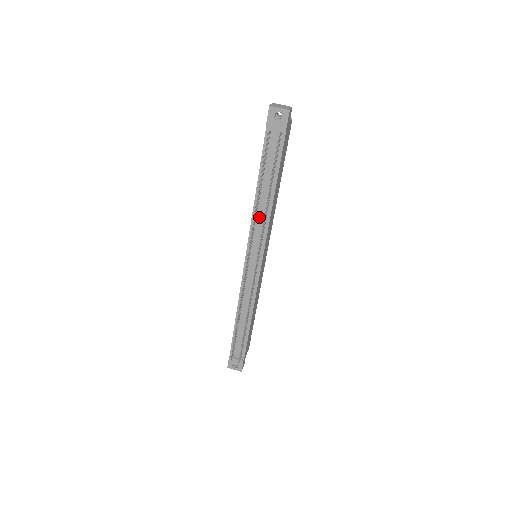
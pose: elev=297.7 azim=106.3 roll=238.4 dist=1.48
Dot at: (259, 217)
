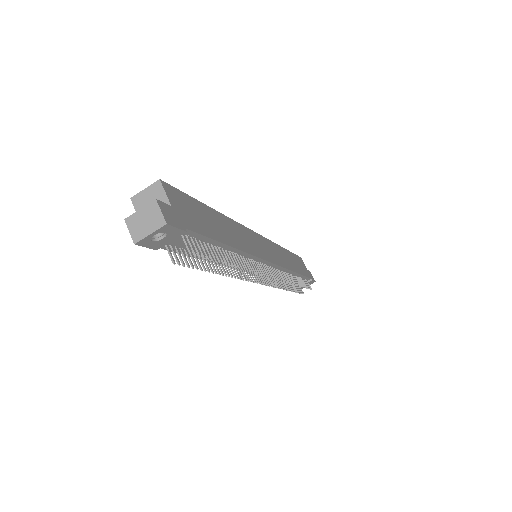
Dot at: occluded
